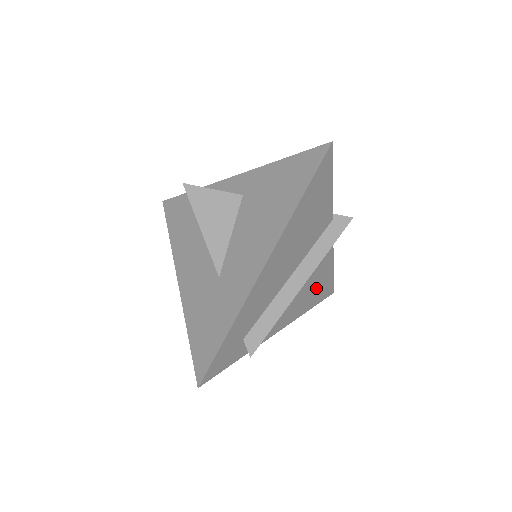
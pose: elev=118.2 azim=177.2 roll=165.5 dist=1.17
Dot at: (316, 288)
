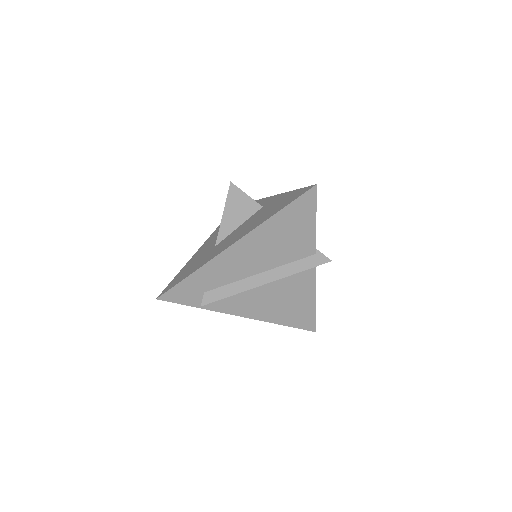
Dot at: (292, 309)
